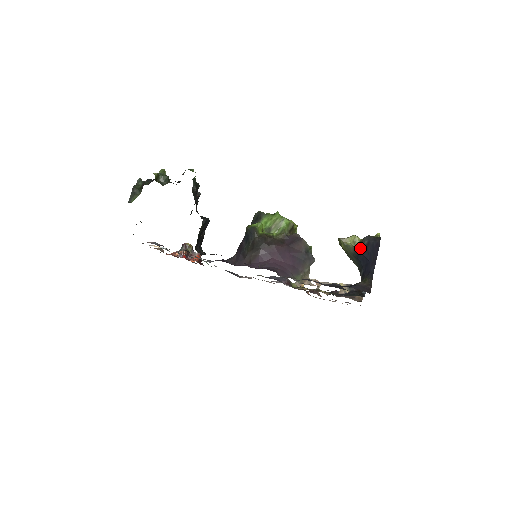
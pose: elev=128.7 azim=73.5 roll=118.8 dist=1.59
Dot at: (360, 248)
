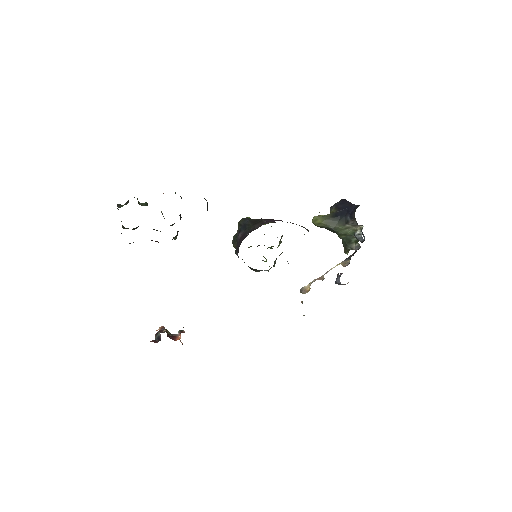
Dot at: (333, 211)
